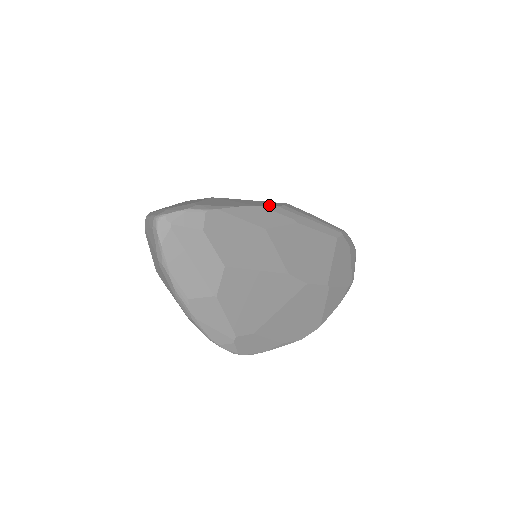
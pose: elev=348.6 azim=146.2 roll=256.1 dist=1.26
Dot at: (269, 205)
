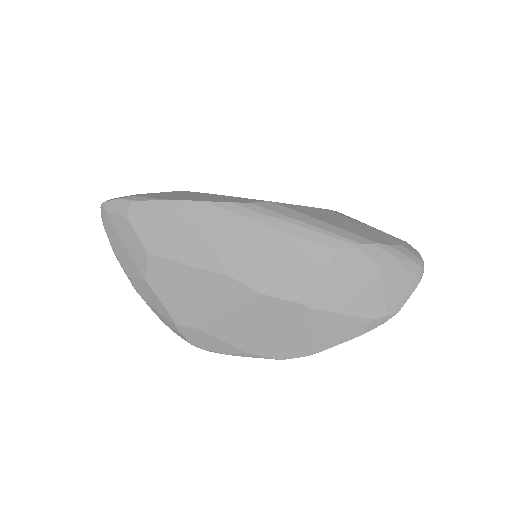
Dot at: (221, 201)
